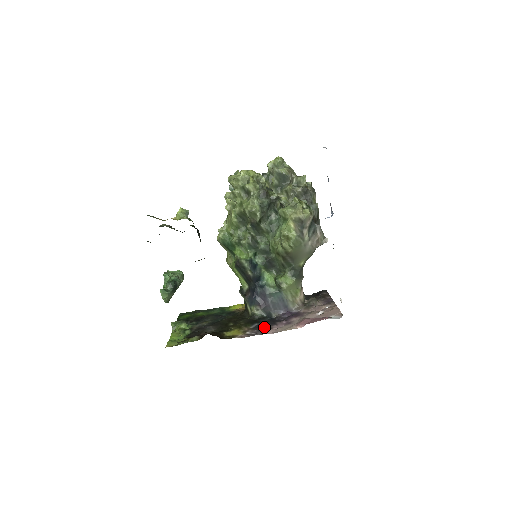
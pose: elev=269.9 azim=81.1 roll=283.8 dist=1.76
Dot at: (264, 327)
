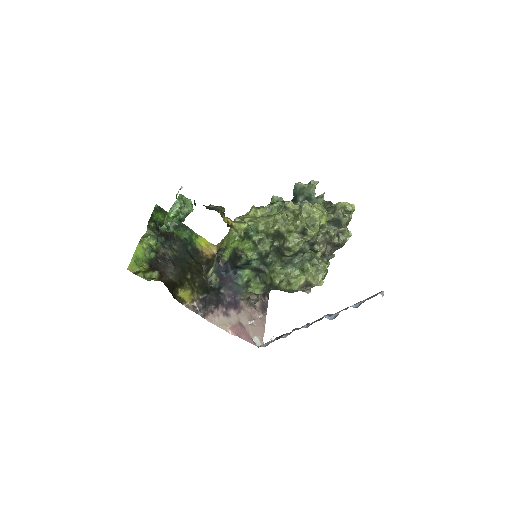
Dot at: (209, 306)
